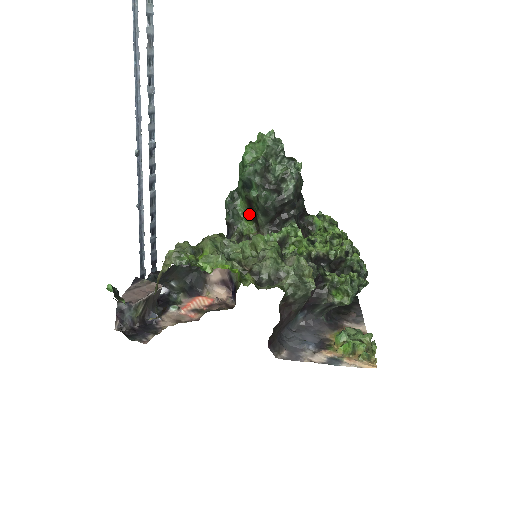
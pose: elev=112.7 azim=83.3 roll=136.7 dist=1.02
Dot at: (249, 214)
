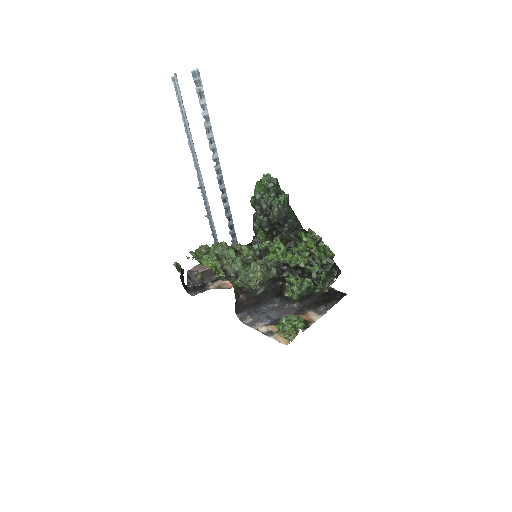
Dot at: occluded
